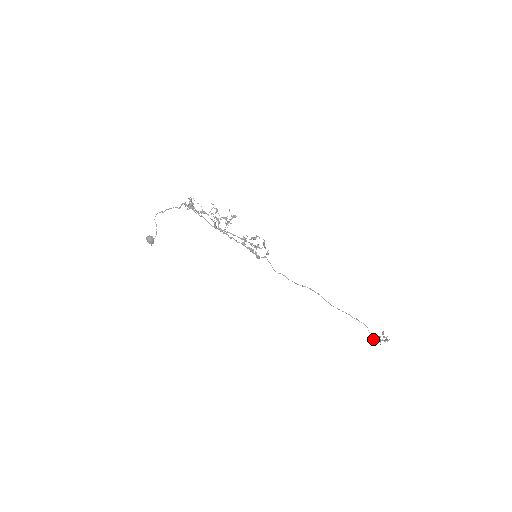
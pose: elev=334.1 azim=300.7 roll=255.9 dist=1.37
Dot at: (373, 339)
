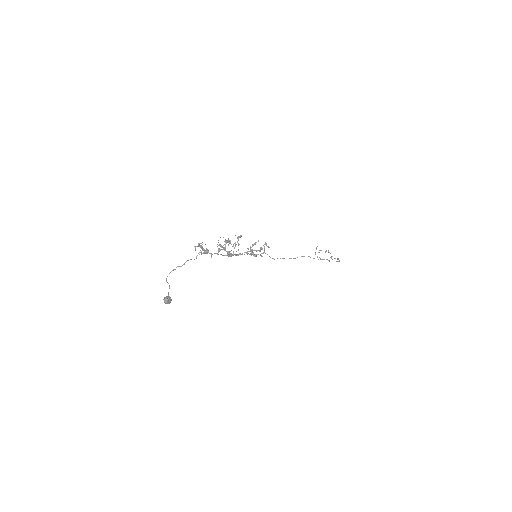
Dot at: (320, 258)
